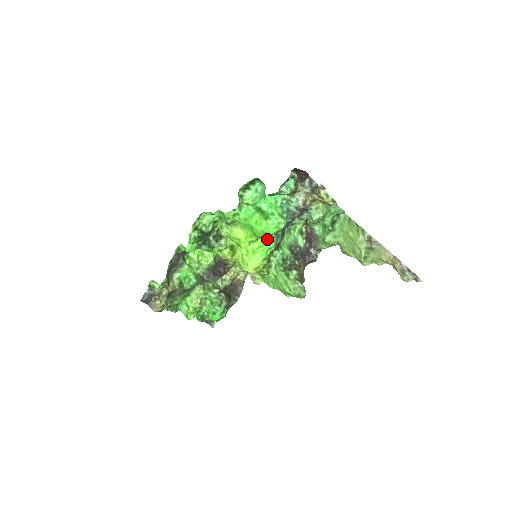
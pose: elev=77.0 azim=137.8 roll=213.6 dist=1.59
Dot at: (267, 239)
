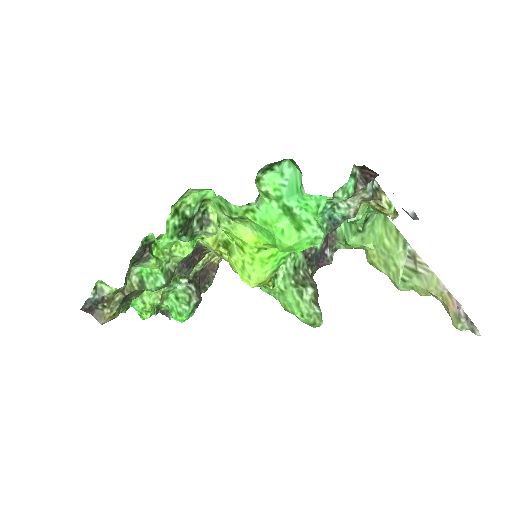
Dot at: occluded
